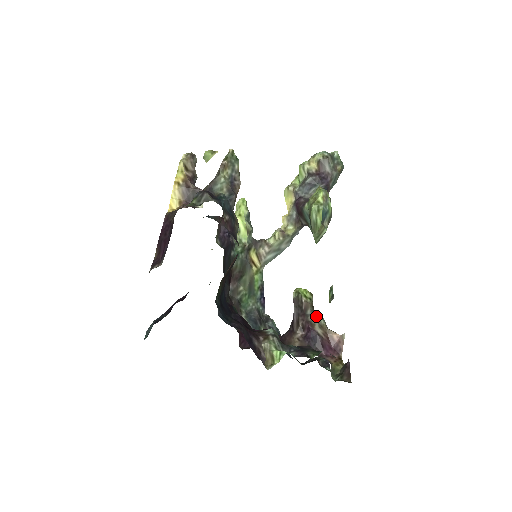
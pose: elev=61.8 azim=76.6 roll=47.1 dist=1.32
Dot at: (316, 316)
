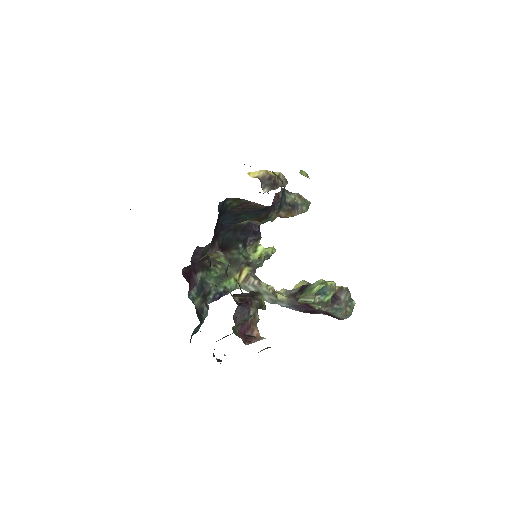
Dot at: (257, 310)
